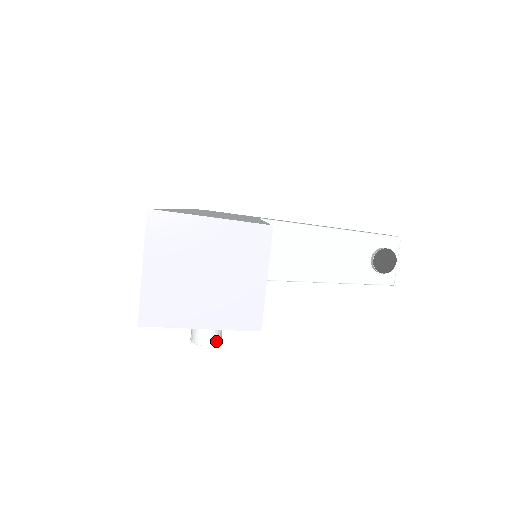
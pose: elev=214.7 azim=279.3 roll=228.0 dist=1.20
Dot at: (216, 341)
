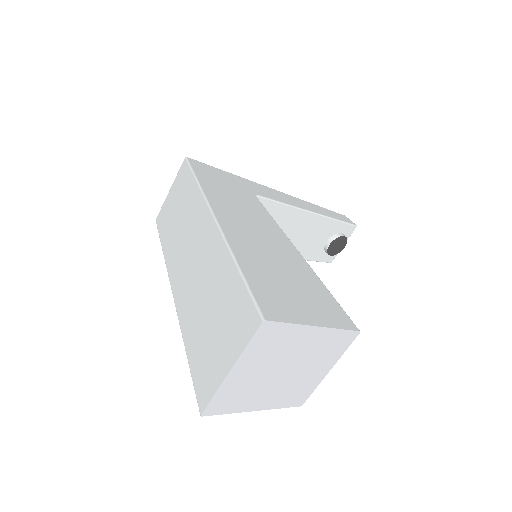
Dot at: occluded
